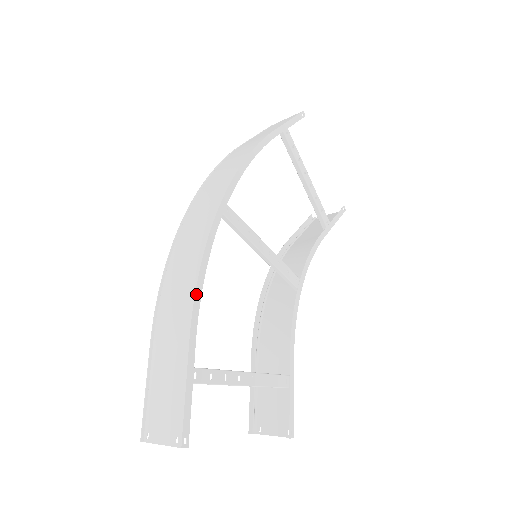
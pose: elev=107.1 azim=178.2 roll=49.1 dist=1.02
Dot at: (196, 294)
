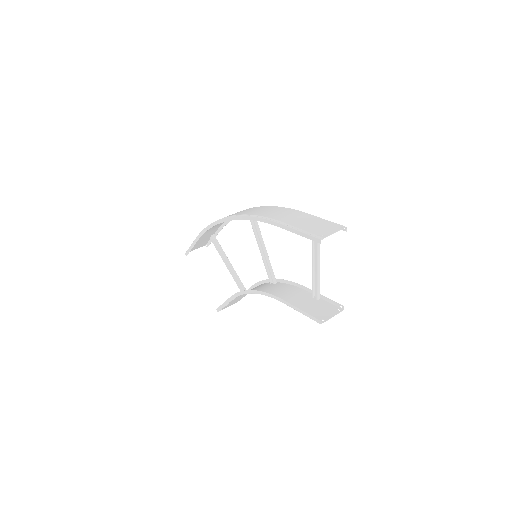
Dot at: (288, 209)
